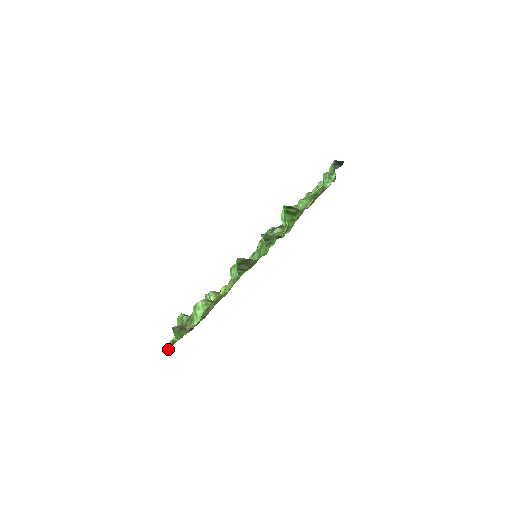
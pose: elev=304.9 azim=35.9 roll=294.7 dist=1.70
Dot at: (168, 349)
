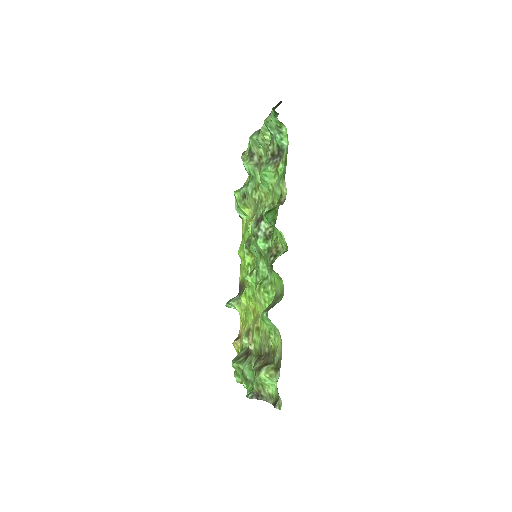
Dot at: occluded
